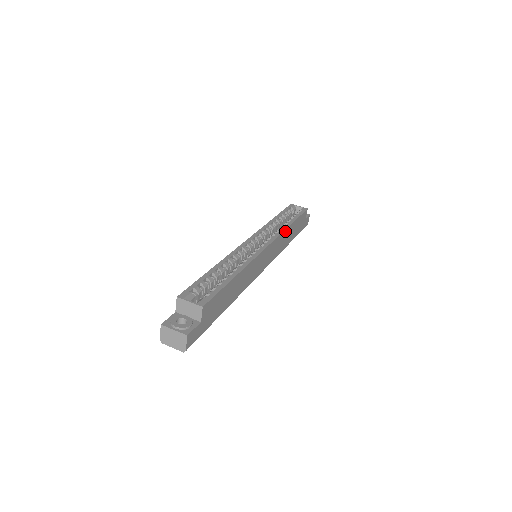
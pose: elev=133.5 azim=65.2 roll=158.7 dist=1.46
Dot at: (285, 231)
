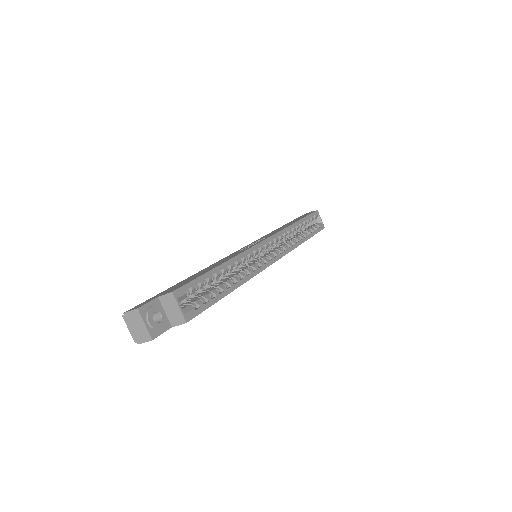
Dot at: (295, 247)
